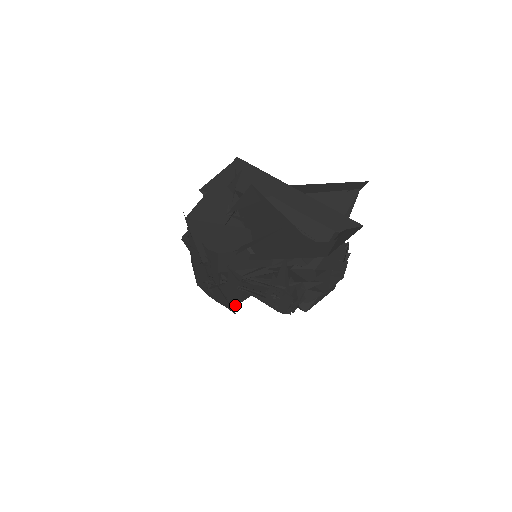
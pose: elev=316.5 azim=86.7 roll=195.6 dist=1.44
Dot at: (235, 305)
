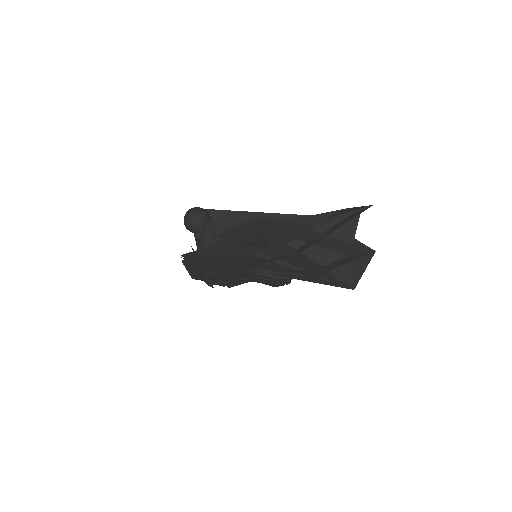
Dot at: occluded
